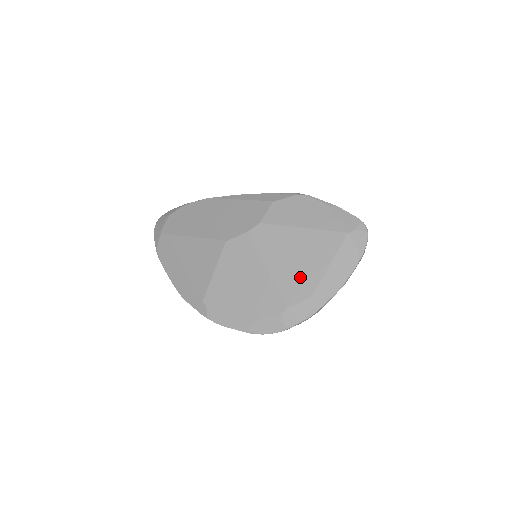
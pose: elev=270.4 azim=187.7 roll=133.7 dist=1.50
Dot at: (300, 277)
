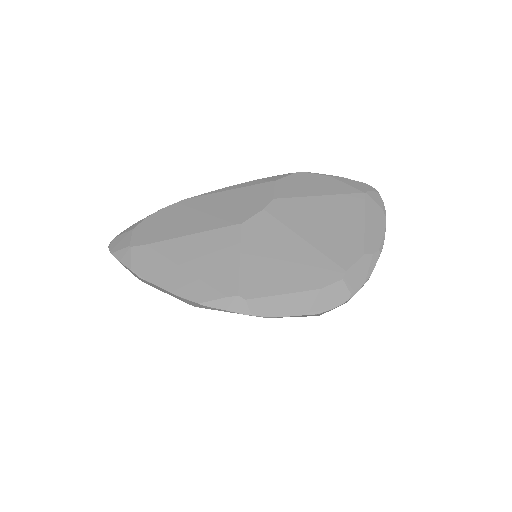
Dot at: (343, 239)
